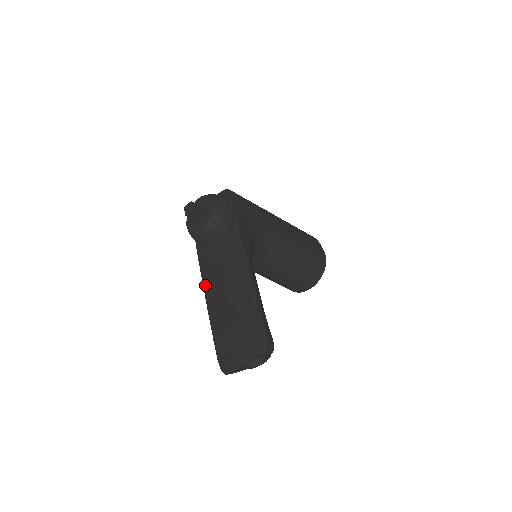
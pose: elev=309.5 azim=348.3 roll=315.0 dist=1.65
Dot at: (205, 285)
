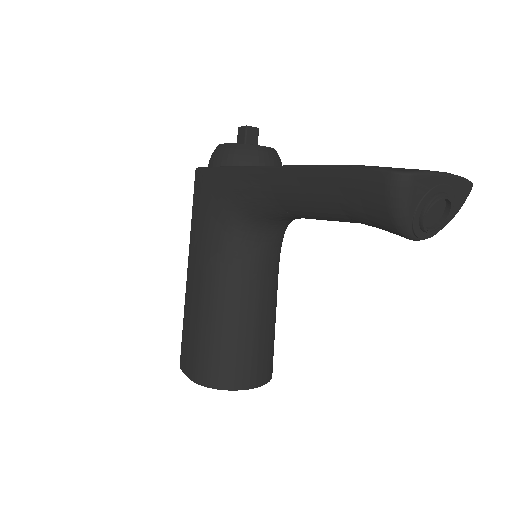
Dot at: occluded
